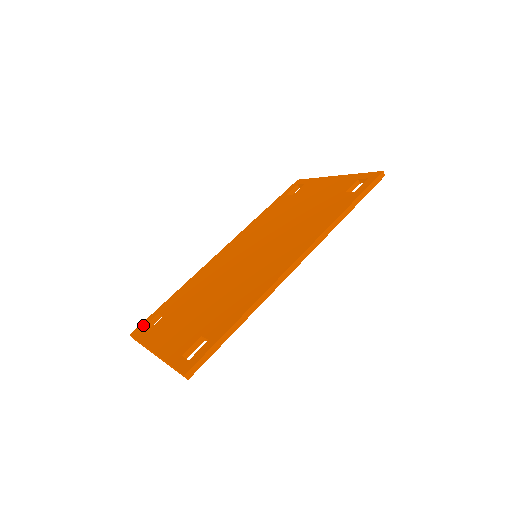
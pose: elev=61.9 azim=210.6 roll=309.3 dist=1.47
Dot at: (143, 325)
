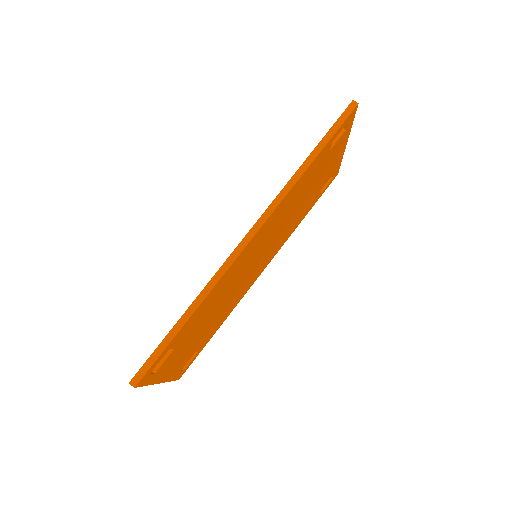
Dot at: occluded
